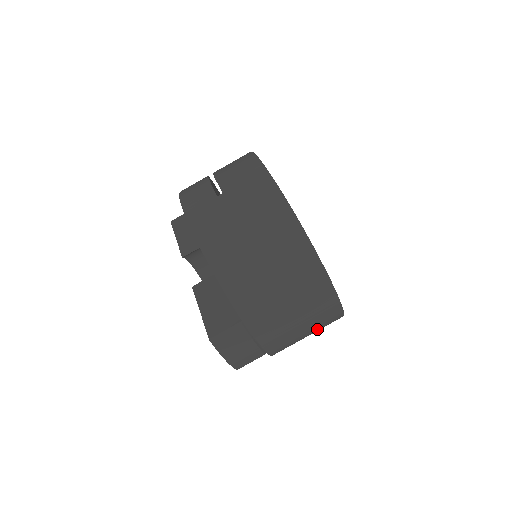
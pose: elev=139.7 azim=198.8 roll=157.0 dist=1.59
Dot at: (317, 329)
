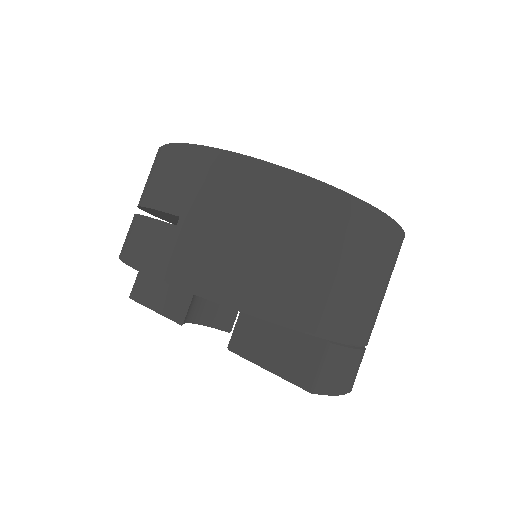
Dot at: occluded
